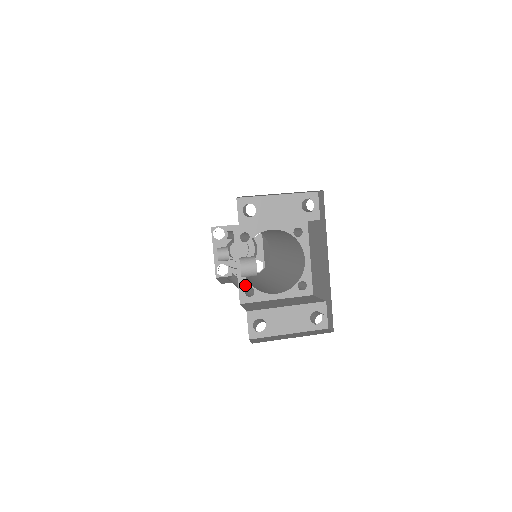
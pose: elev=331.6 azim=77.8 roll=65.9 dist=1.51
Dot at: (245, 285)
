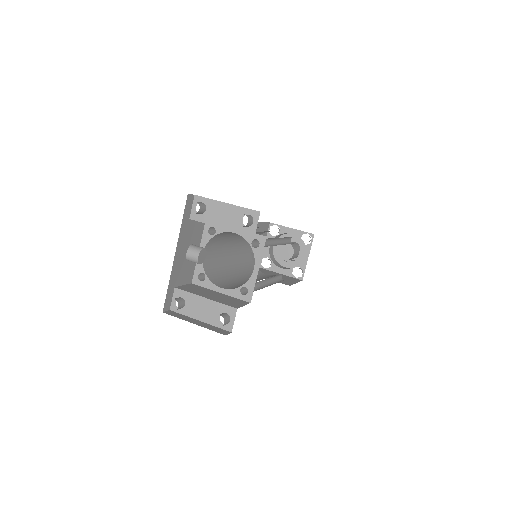
Dot at: (200, 270)
